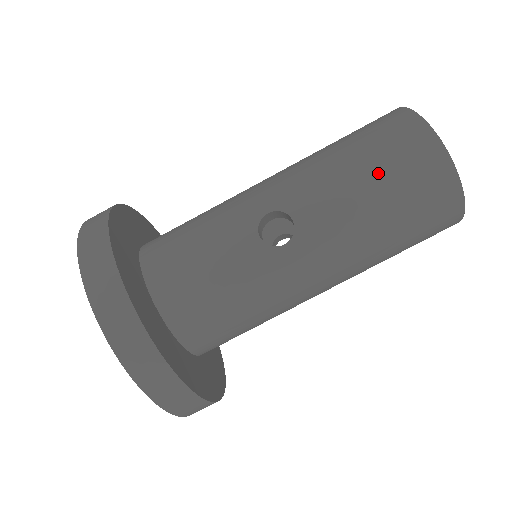
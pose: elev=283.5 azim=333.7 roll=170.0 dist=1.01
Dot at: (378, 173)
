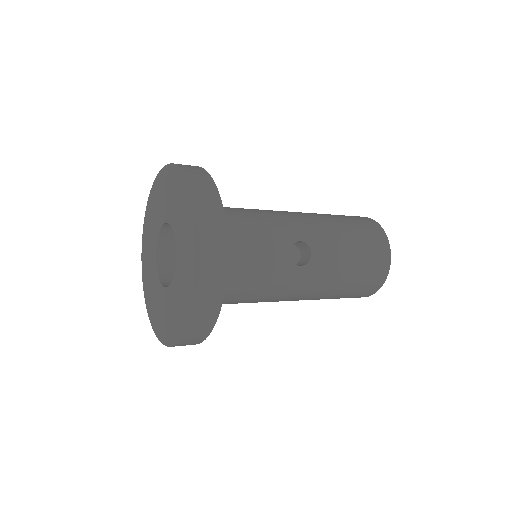
Dot at: (360, 254)
